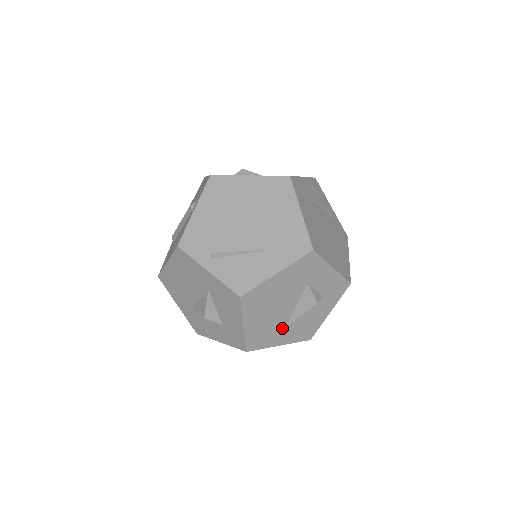
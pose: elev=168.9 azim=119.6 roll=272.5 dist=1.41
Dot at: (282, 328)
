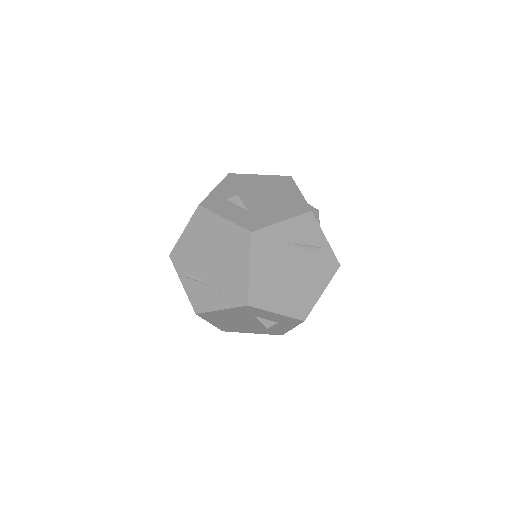
Dot at: (248, 328)
